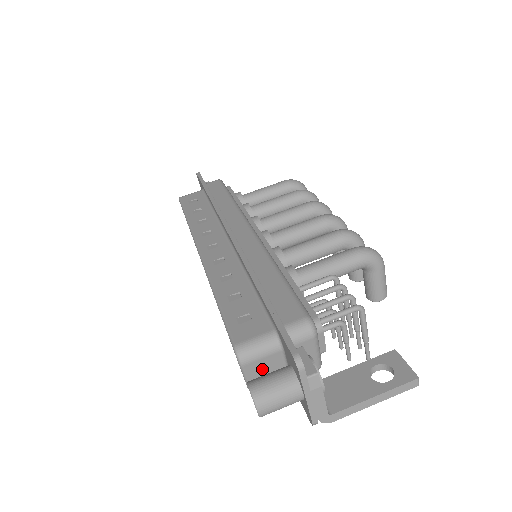
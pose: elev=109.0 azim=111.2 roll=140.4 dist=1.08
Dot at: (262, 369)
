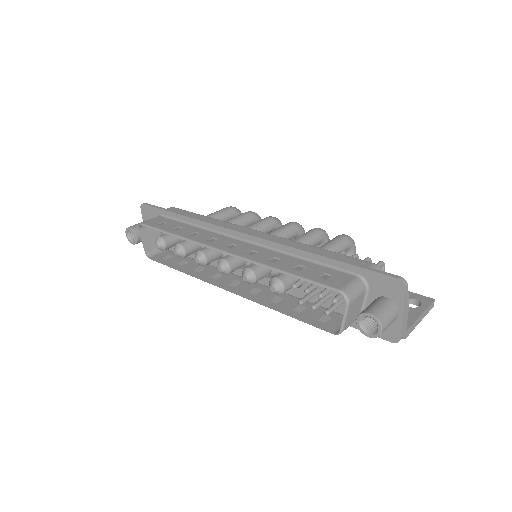
Dot at: (354, 310)
